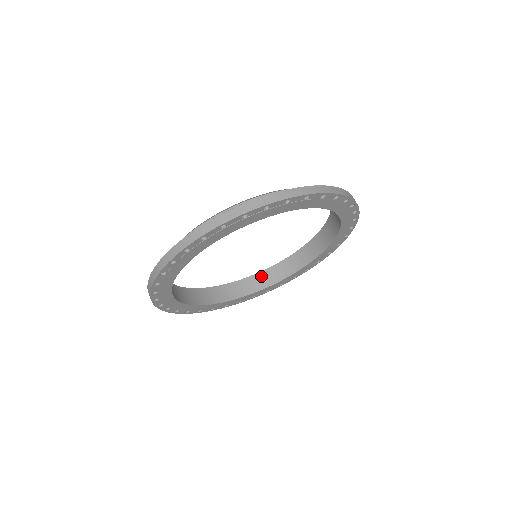
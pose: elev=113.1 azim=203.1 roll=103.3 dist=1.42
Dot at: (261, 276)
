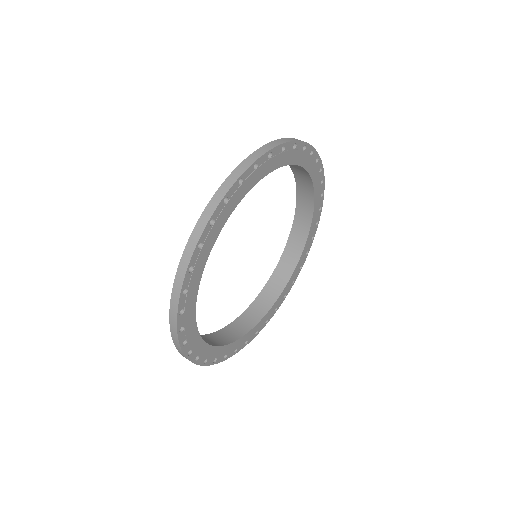
Dot at: (209, 337)
